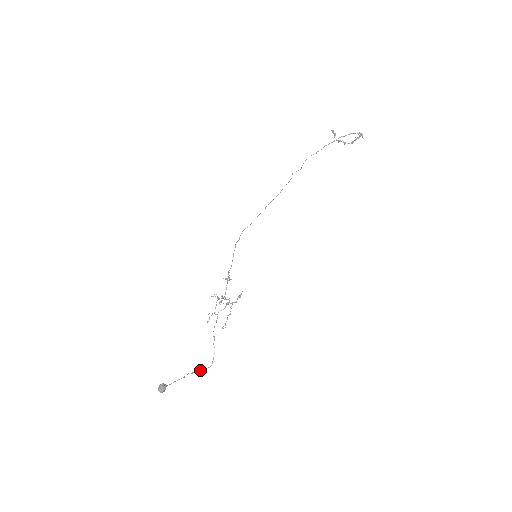
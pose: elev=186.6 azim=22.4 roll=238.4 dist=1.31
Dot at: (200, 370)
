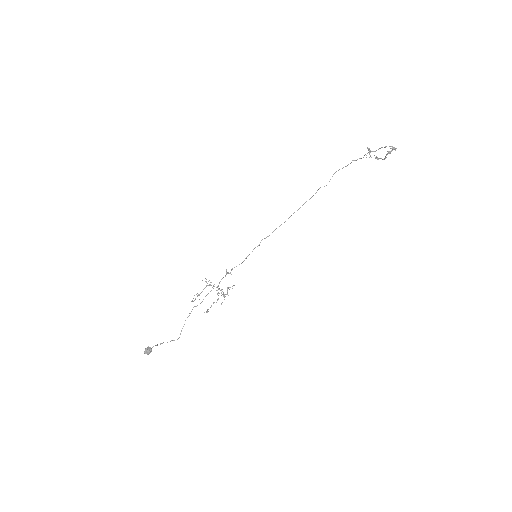
Dot at: (172, 340)
